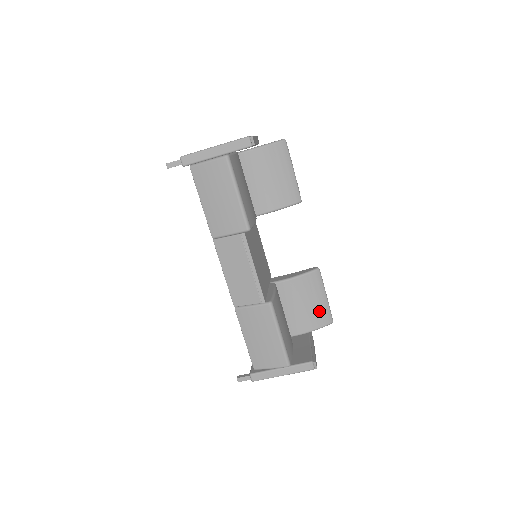
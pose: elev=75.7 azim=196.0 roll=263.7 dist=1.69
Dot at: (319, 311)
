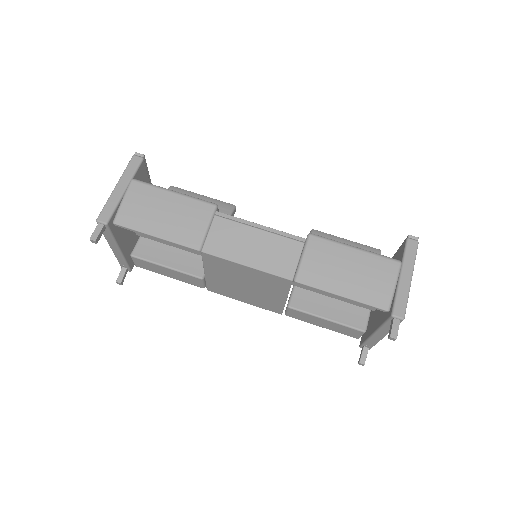
Dot at: occluded
